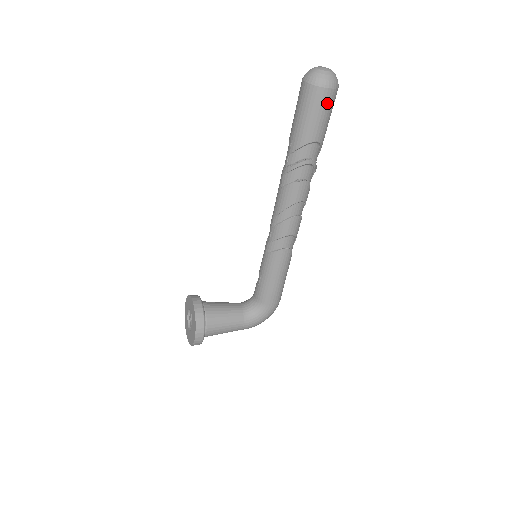
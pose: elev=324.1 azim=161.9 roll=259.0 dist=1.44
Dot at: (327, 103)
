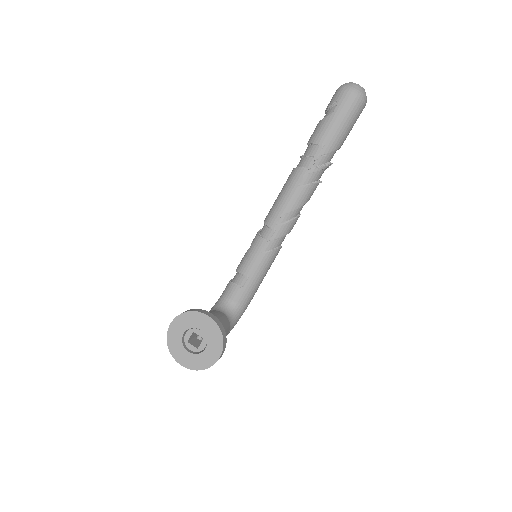
Dot at: occluded
